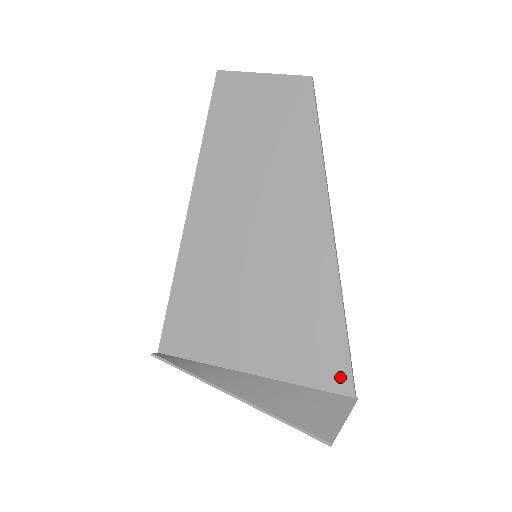
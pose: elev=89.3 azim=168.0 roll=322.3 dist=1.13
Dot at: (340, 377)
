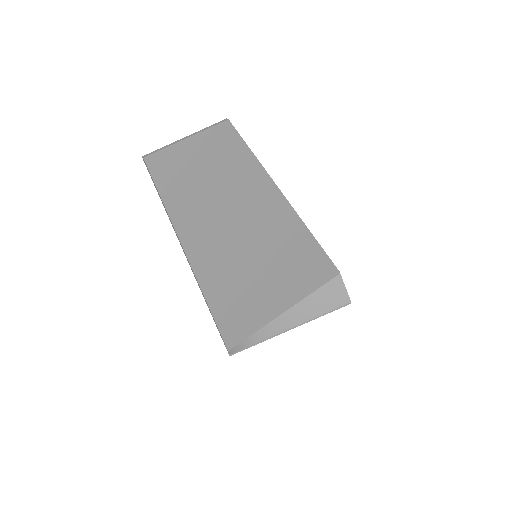
Dot at: (330, 271)
